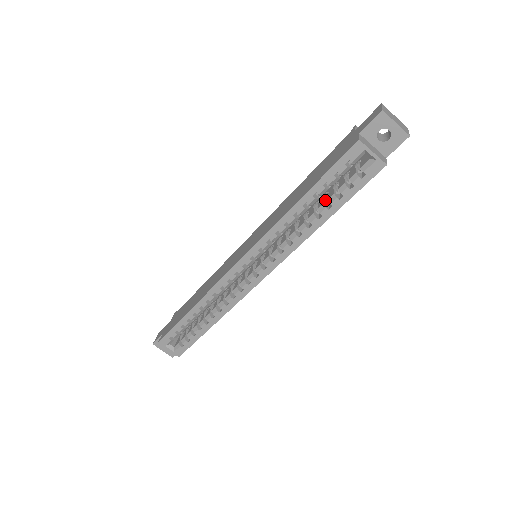
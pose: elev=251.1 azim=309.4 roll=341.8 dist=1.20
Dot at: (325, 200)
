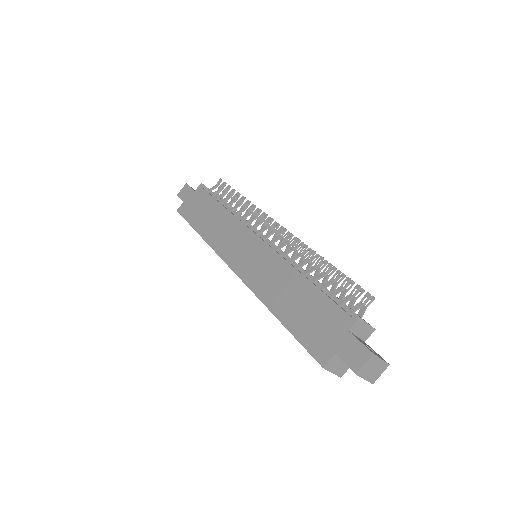
Dot at: occluded
